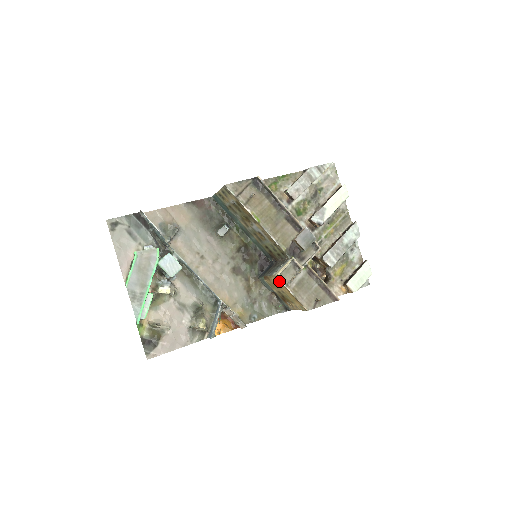
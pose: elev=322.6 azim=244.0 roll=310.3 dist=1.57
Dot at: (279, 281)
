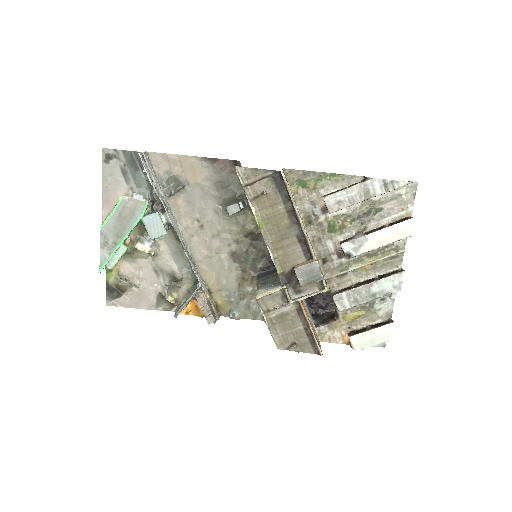
Dot at: (259, 302)
